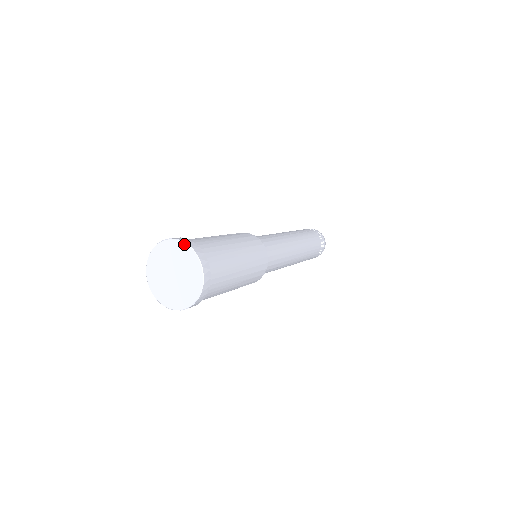
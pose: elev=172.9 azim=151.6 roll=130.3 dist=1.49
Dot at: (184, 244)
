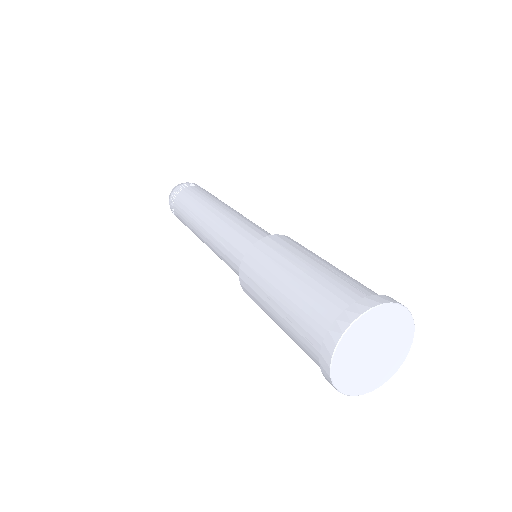
Dot at: (411, 318)
